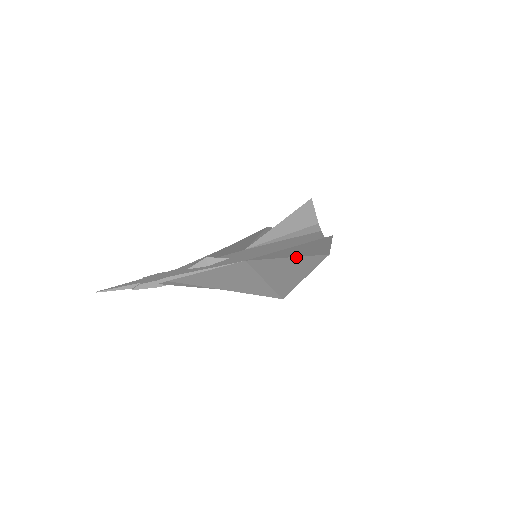
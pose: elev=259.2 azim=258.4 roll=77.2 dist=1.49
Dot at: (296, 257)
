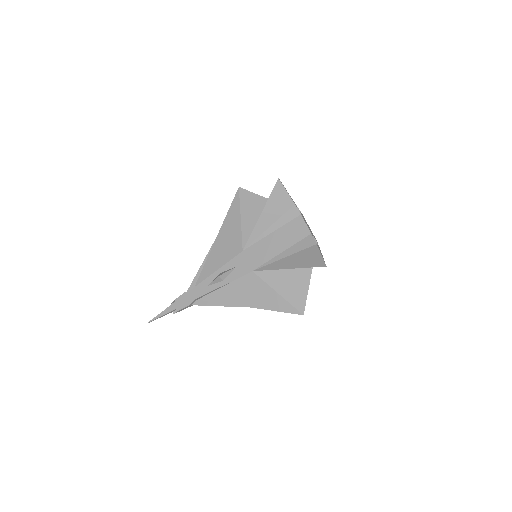
Dot at: occluded
